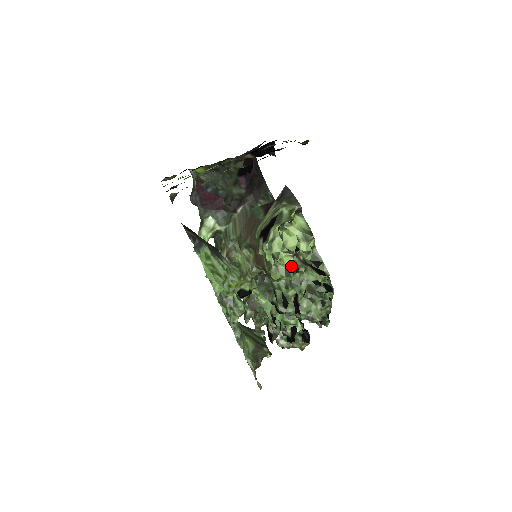
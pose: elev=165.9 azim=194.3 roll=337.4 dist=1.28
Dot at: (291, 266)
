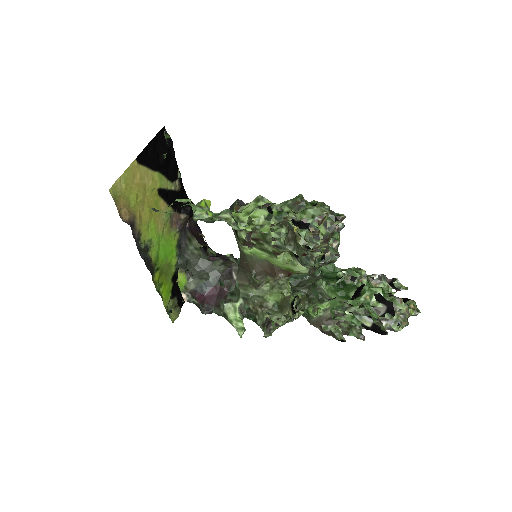
Dot at: (266, 214)
